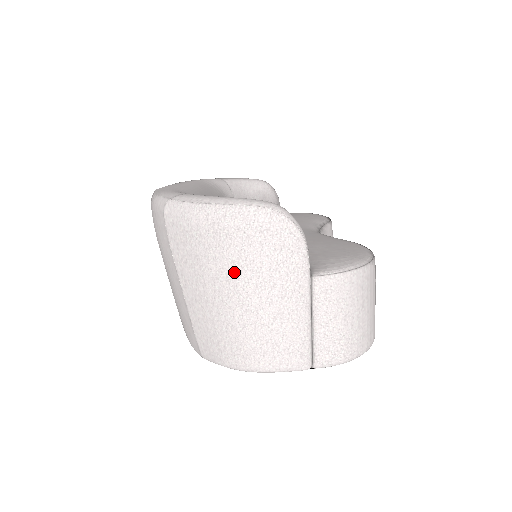
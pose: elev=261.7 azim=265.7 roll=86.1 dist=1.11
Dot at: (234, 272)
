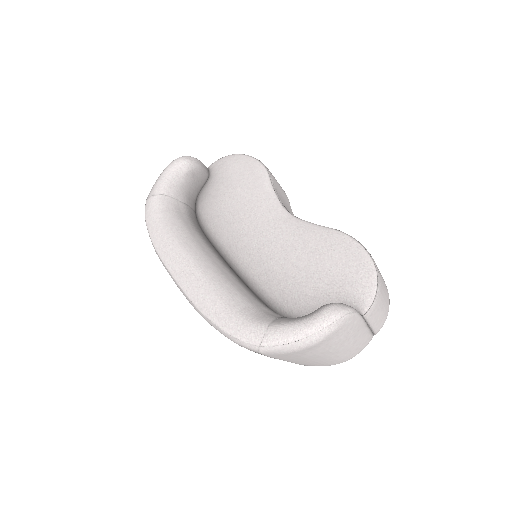
Dot at: (326, 350)
